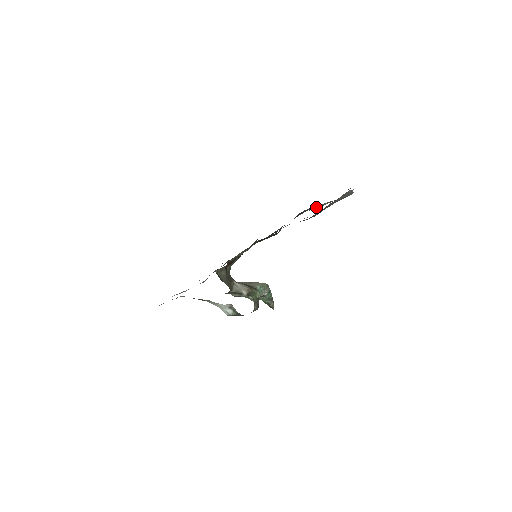
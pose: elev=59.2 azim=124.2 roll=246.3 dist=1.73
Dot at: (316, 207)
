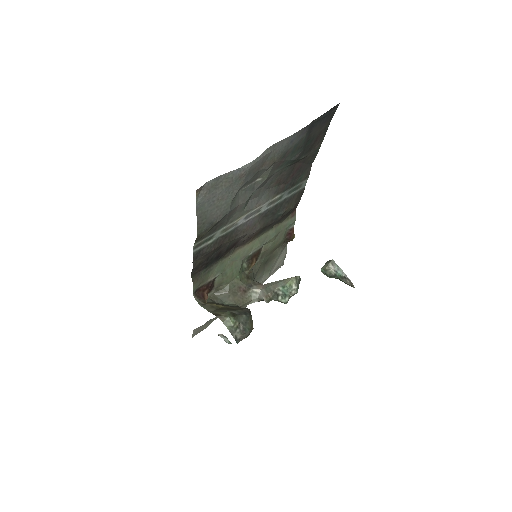
Dot at: (257, 185)
